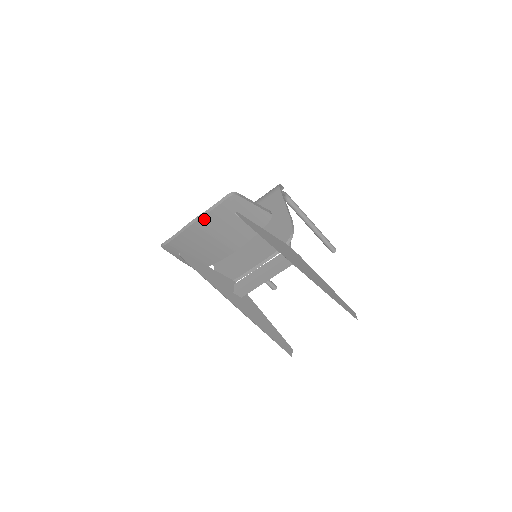
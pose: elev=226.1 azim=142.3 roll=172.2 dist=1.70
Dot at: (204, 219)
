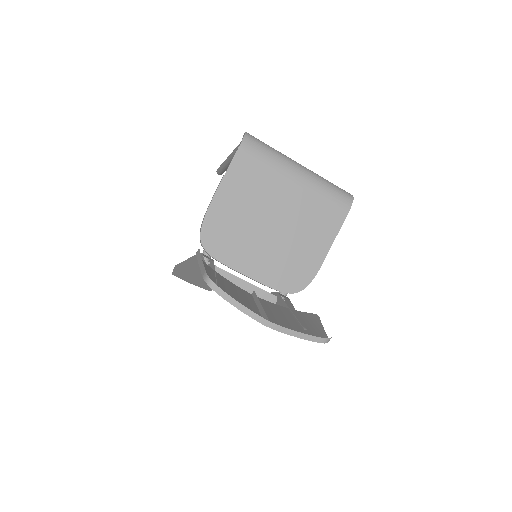
Dot at: occluded
